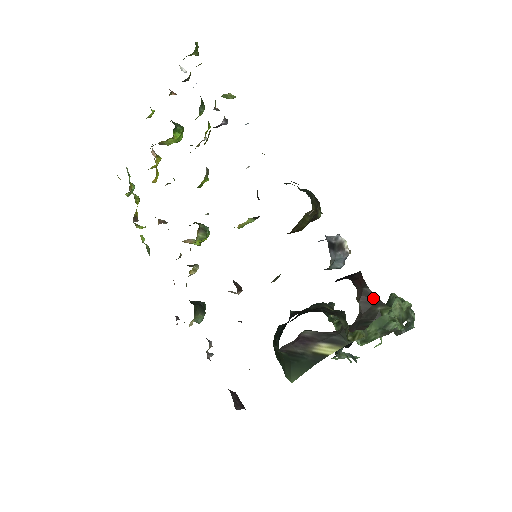
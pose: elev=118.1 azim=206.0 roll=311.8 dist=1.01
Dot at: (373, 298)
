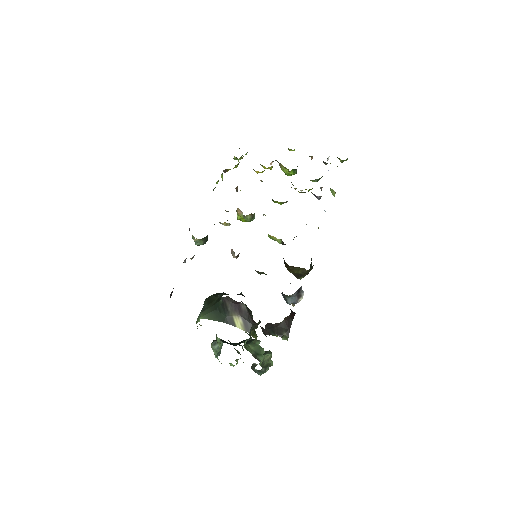
Dot at: (289, 327)
